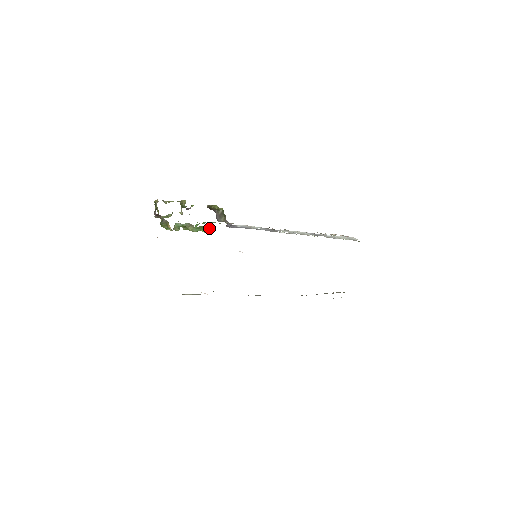
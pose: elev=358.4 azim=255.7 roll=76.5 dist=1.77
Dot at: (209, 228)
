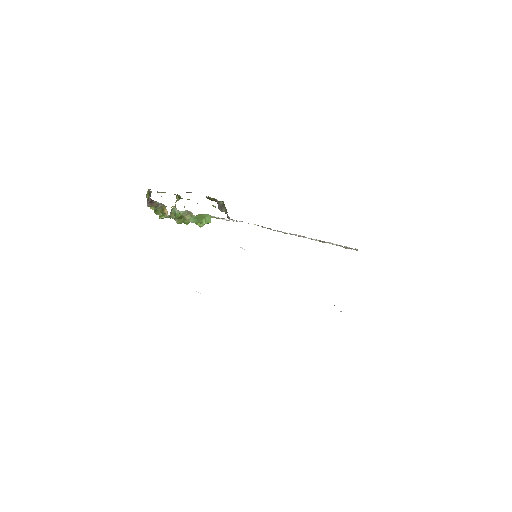
Dot at: (207, 221)
